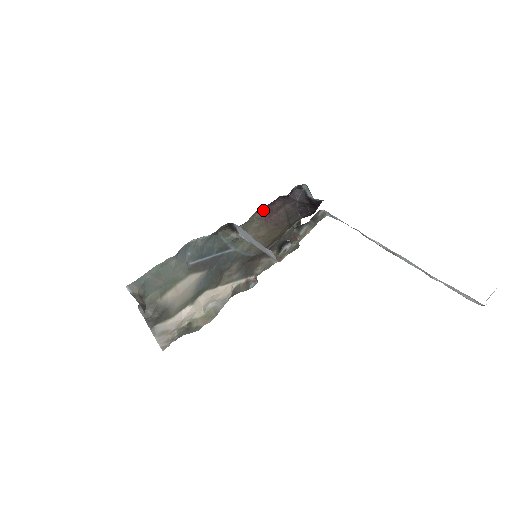
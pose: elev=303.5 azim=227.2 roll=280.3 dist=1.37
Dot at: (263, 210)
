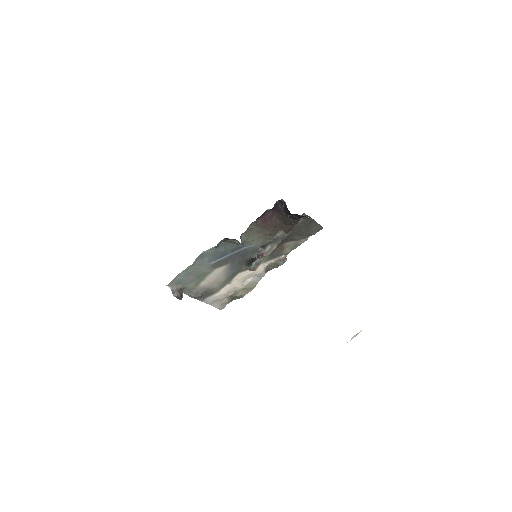
Dot at: (258, 220)
